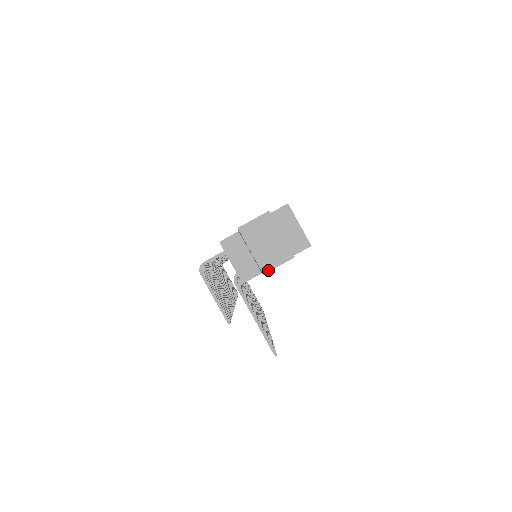
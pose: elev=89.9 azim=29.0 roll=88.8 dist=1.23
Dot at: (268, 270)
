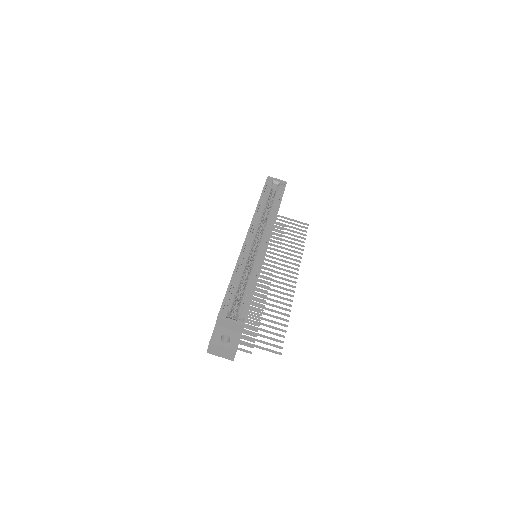
Dot at: (233, 359)
